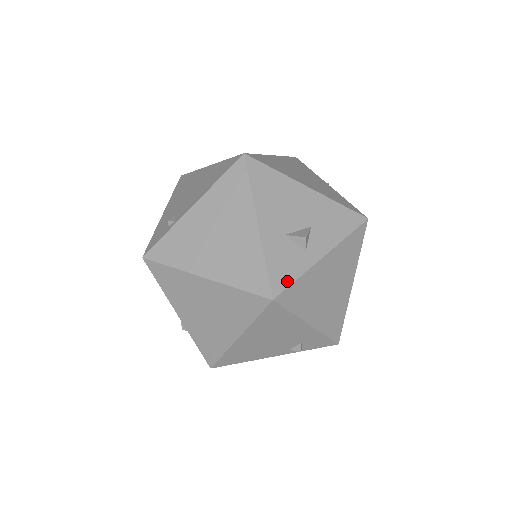
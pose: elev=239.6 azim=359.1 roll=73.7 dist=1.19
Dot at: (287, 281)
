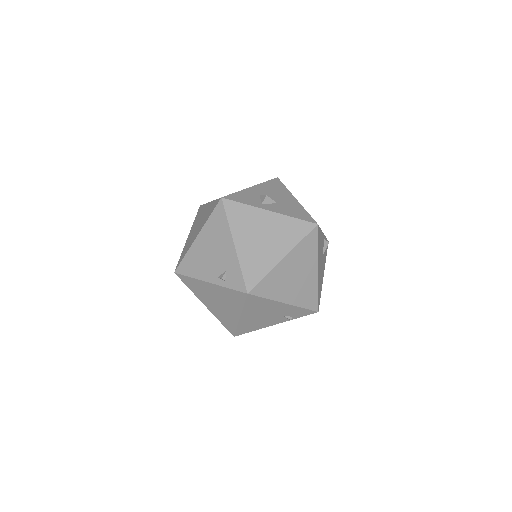
Dot at: (237, 200)
